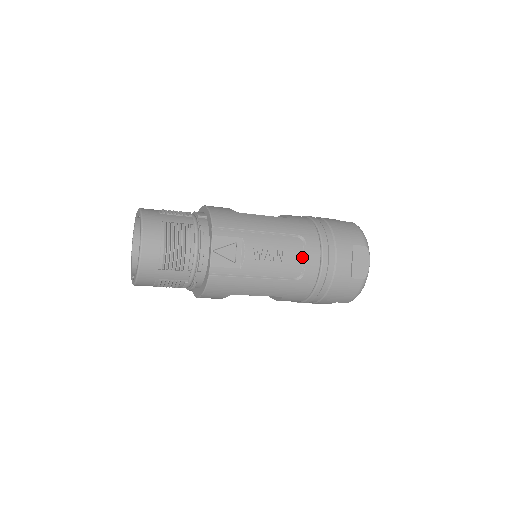
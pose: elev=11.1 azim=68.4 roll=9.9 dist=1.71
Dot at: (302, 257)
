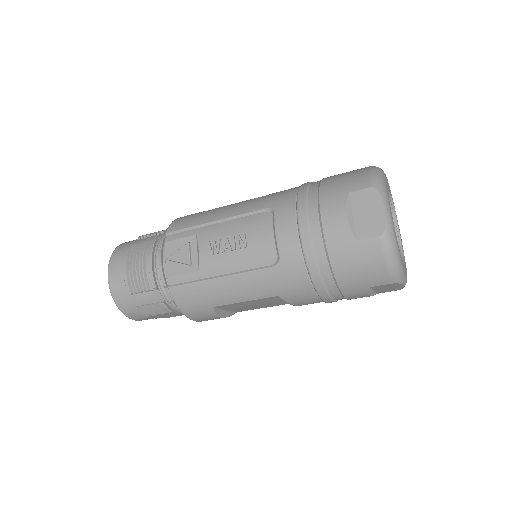
Dot at: (272, 234)
